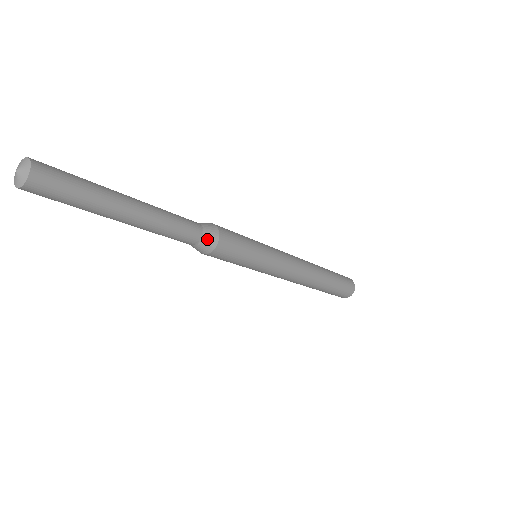
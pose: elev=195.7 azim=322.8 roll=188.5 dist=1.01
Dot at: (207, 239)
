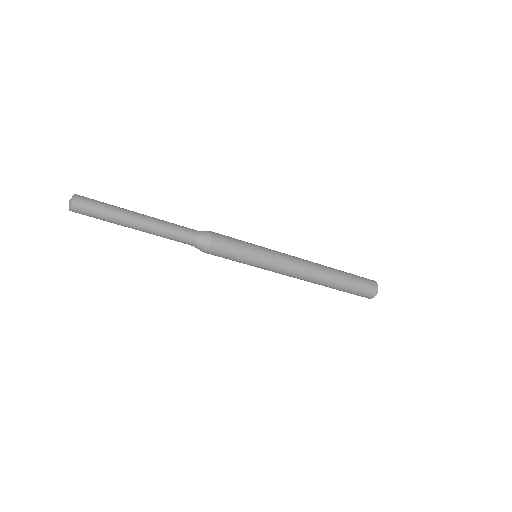
Dot at: (202, 232)
